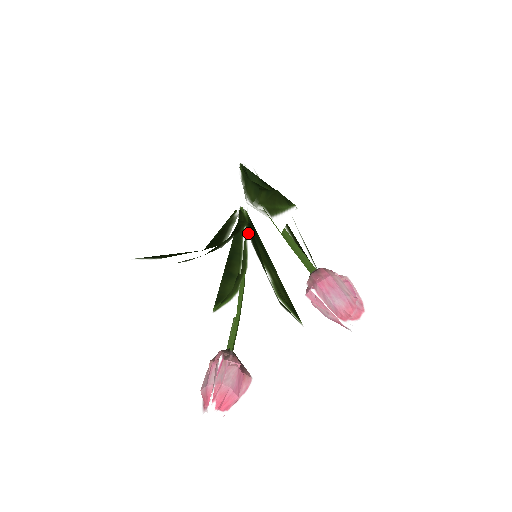
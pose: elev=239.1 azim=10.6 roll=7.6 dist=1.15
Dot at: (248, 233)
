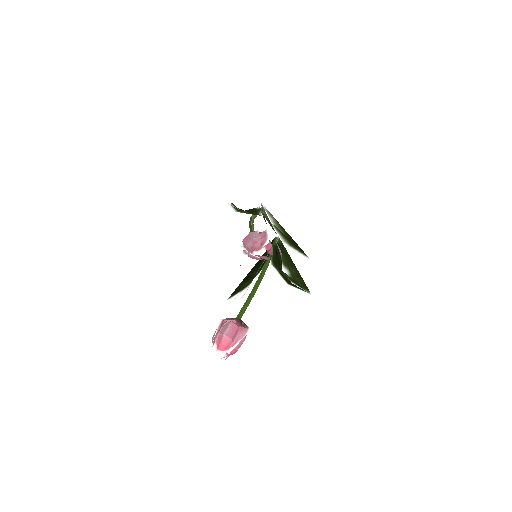
Dot at: occluded
